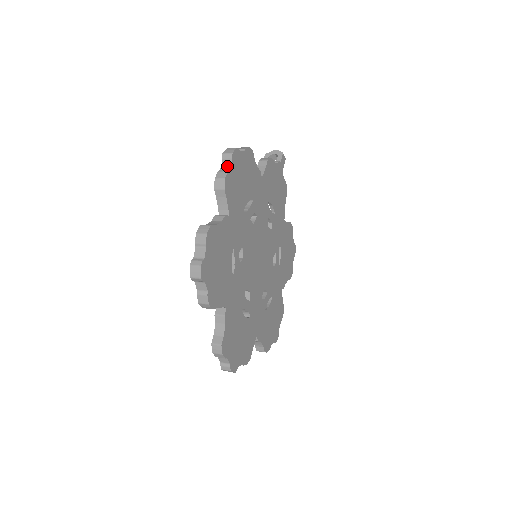
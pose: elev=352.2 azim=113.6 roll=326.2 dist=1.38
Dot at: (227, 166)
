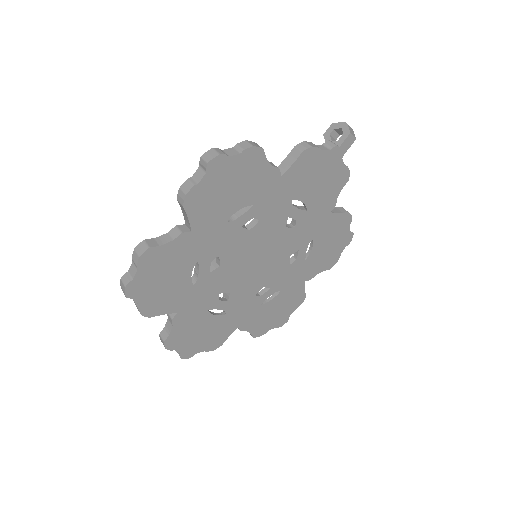
Dot at: (199, 176)
